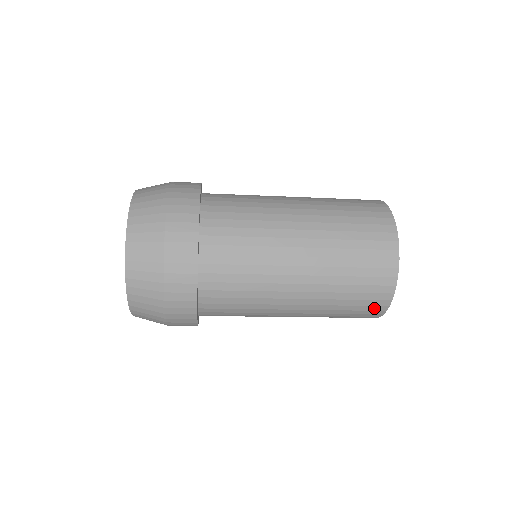
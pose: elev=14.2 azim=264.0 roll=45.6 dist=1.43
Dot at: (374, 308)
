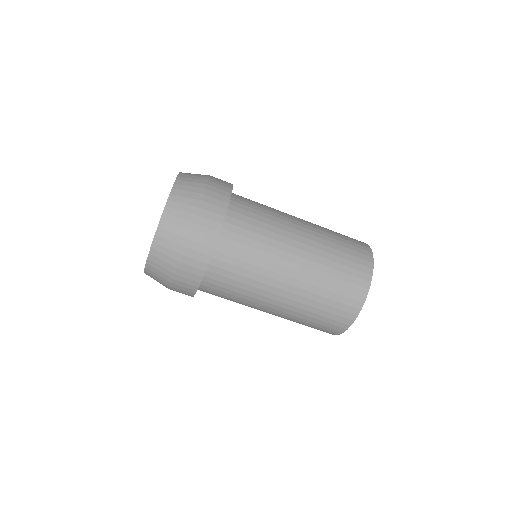
Dot at: (345, 314)
